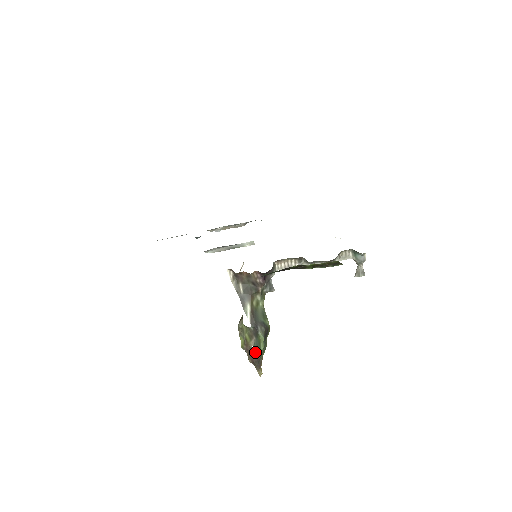
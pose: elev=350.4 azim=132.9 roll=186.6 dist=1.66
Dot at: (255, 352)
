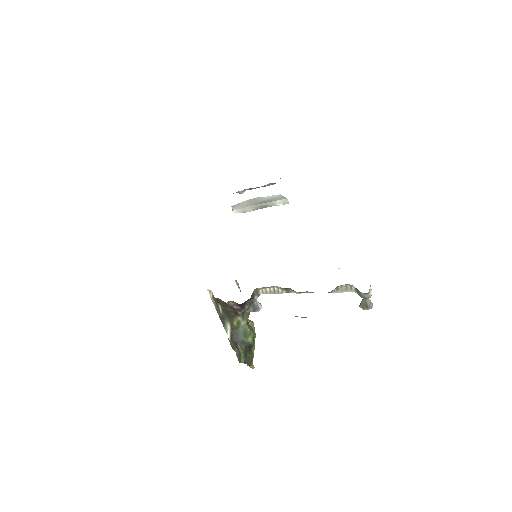
Dot at: occluded
